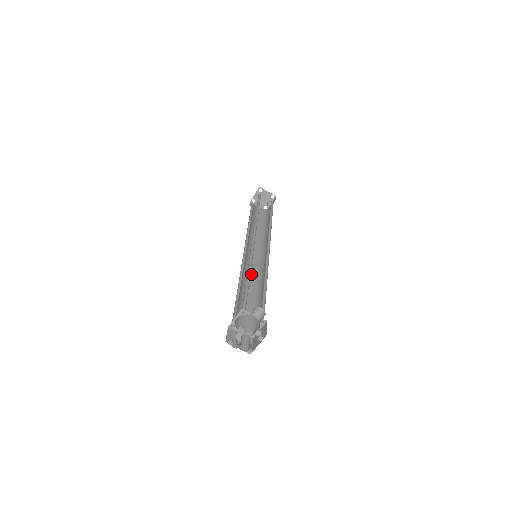
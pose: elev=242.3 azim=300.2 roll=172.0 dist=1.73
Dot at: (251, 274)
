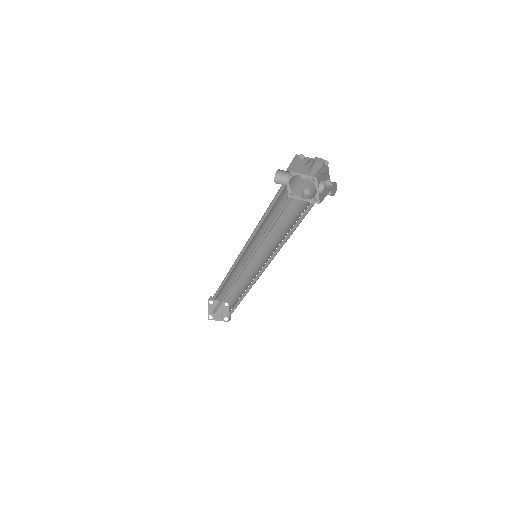
Dot at: occluded
